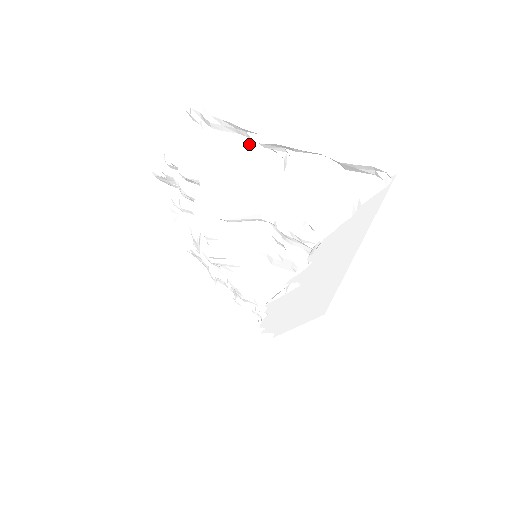
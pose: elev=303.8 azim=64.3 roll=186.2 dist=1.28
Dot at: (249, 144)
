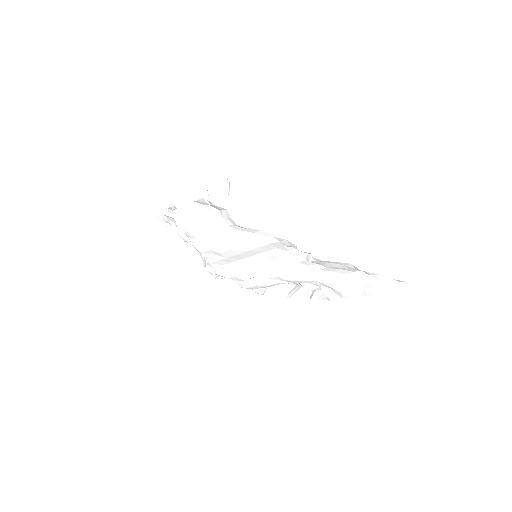
Dot at: (273, 240)
